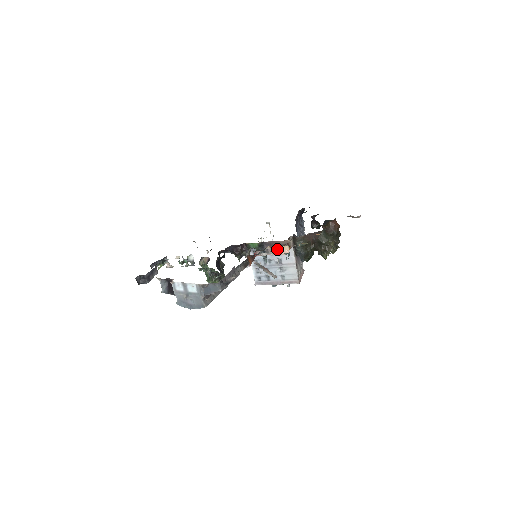
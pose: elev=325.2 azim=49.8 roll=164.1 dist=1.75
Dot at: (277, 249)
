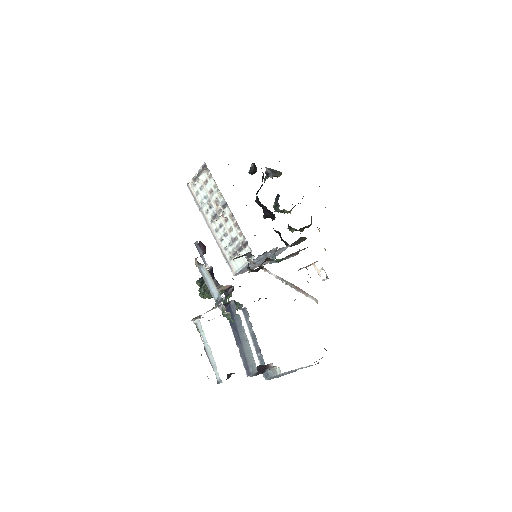
Dot at: occluded
